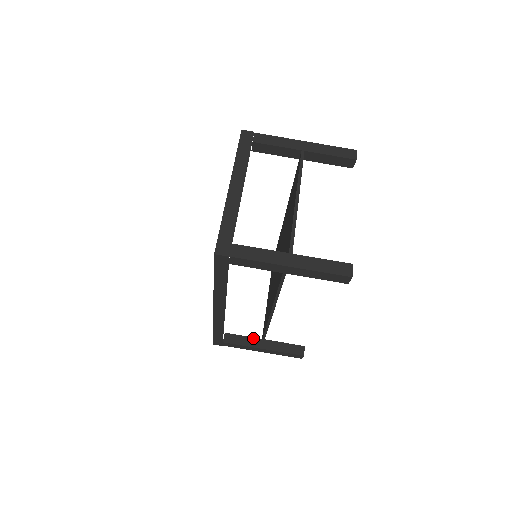
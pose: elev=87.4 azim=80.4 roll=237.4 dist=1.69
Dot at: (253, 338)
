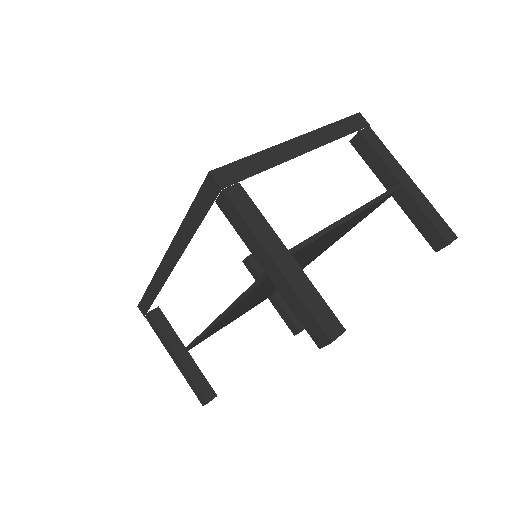
Dot at: (178, 338)
